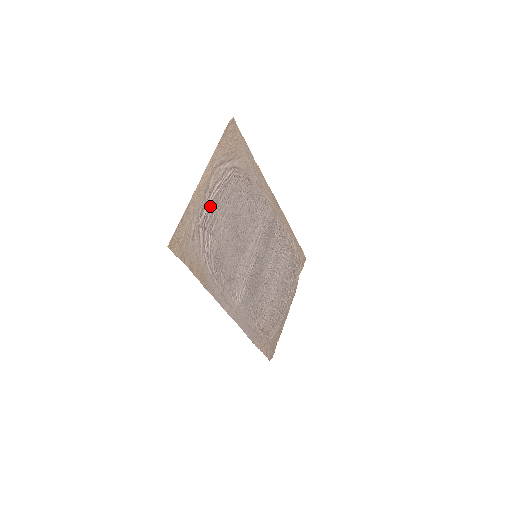
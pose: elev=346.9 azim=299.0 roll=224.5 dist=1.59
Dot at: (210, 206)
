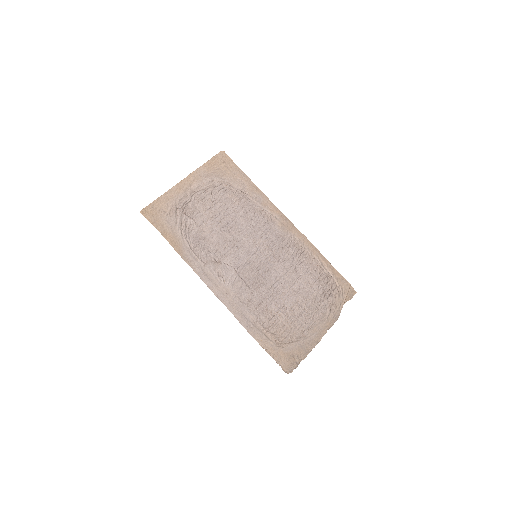
Dot at: (192, 200)
